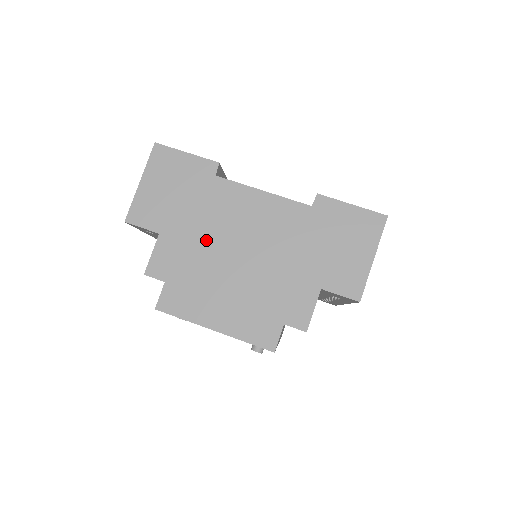
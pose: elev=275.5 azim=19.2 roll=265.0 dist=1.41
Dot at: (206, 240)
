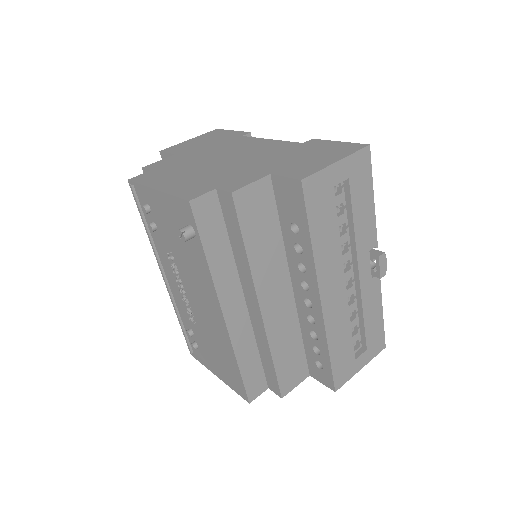
Dot at: (203, 156)
